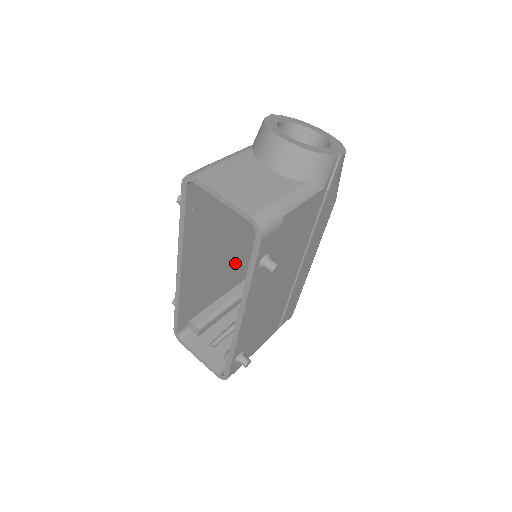
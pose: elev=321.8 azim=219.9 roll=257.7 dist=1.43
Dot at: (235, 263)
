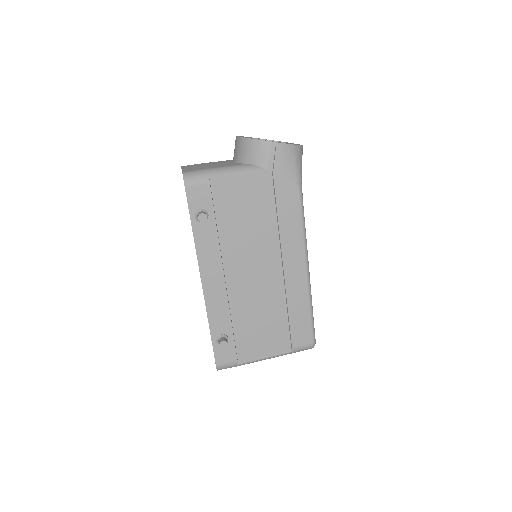
Dot at: occluded
